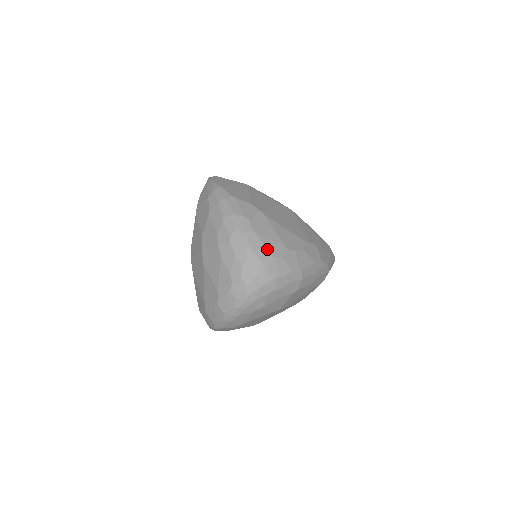
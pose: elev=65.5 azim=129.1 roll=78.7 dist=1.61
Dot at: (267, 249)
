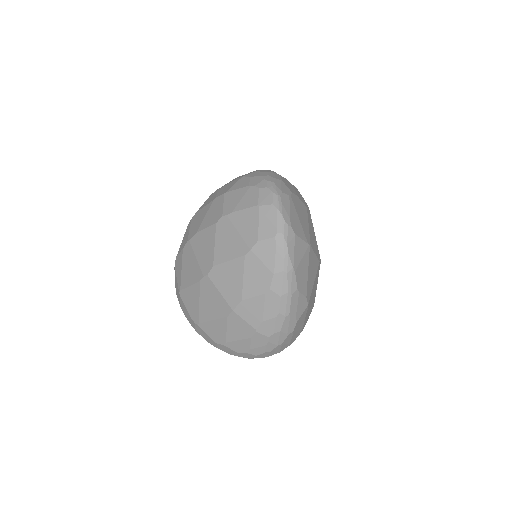
Dot at: (291, 341)
